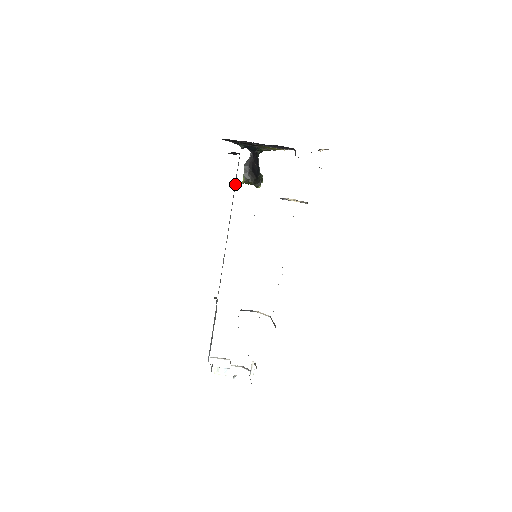
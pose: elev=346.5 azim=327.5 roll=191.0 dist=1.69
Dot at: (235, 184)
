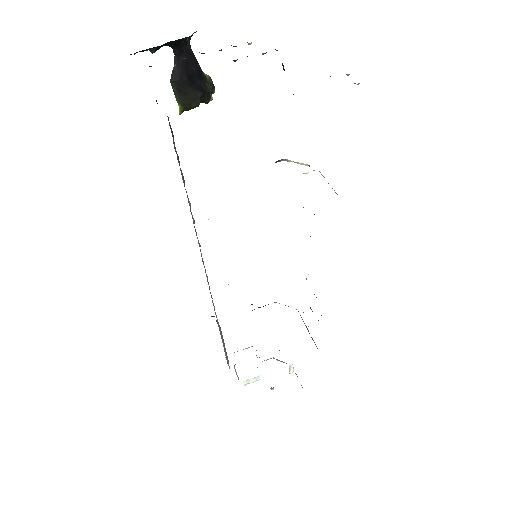
Dot at: (180, 169)
